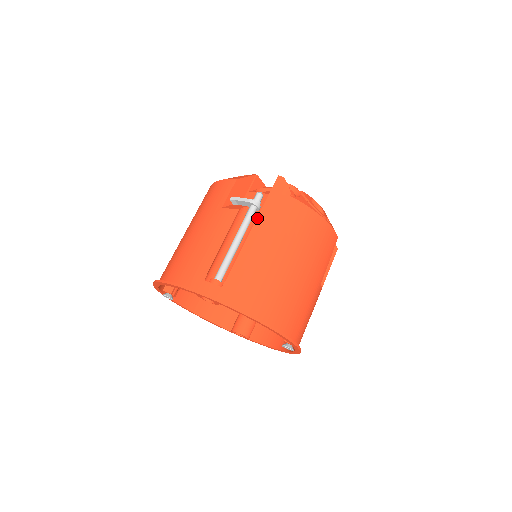
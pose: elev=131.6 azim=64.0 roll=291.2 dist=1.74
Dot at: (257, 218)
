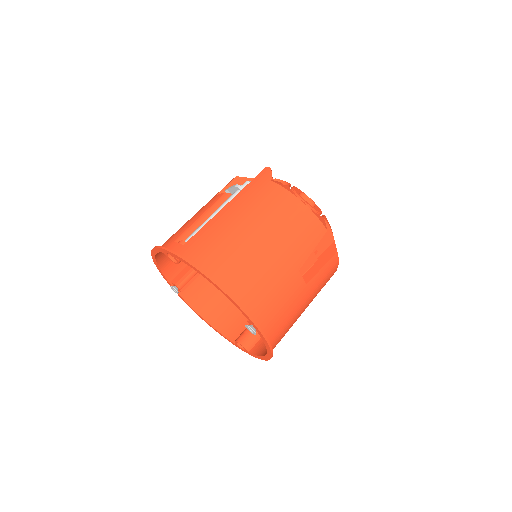
Dot at: (235, 196)
